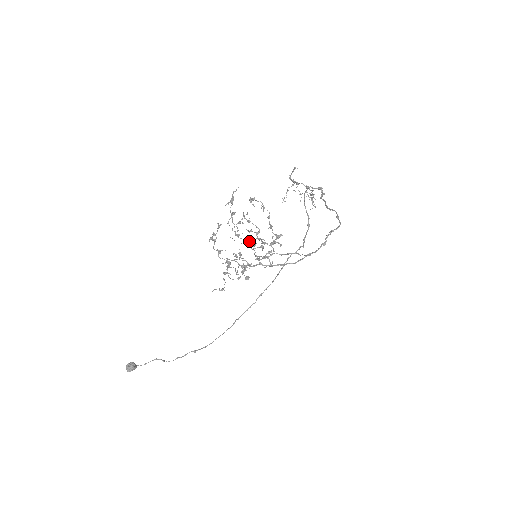
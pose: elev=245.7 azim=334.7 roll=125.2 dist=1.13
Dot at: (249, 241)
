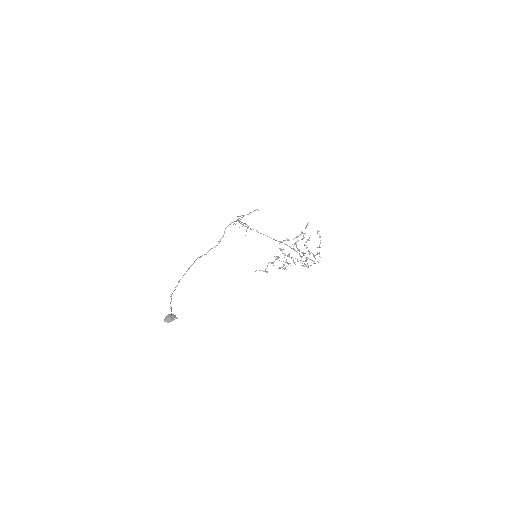
Dot at: occluded
